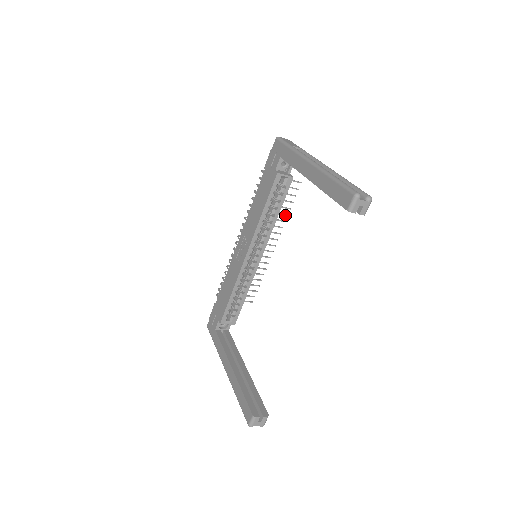
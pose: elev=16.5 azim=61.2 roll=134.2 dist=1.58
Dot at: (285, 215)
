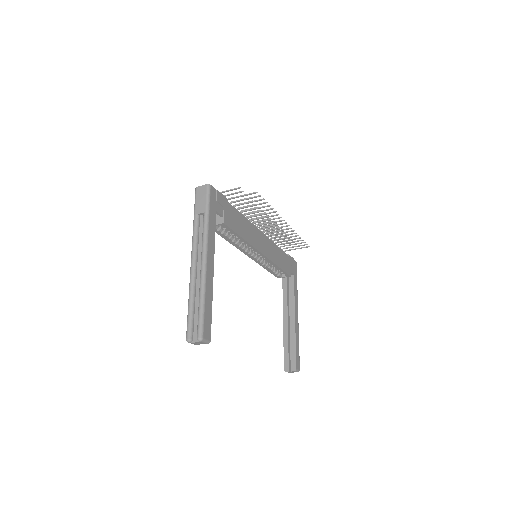
Dot at: occluded
